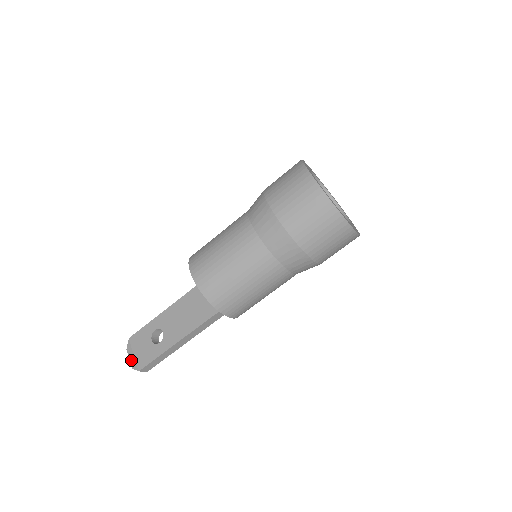
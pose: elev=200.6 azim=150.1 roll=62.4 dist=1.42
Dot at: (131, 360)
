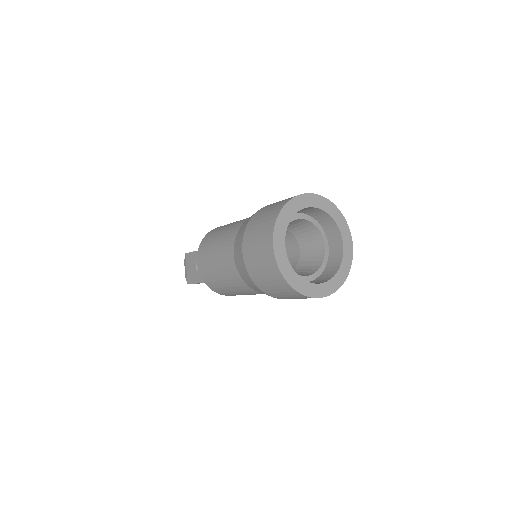
Dot at: (185, 272)
